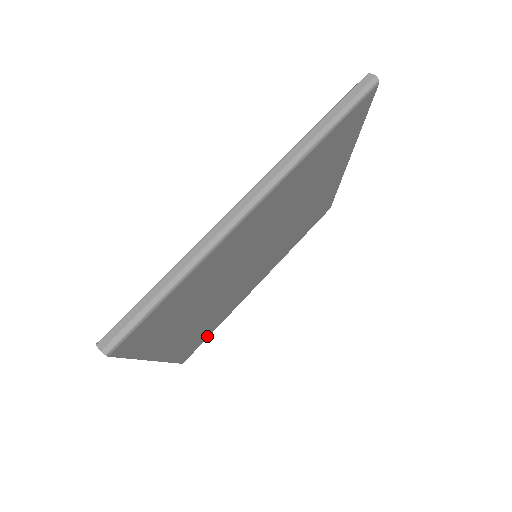
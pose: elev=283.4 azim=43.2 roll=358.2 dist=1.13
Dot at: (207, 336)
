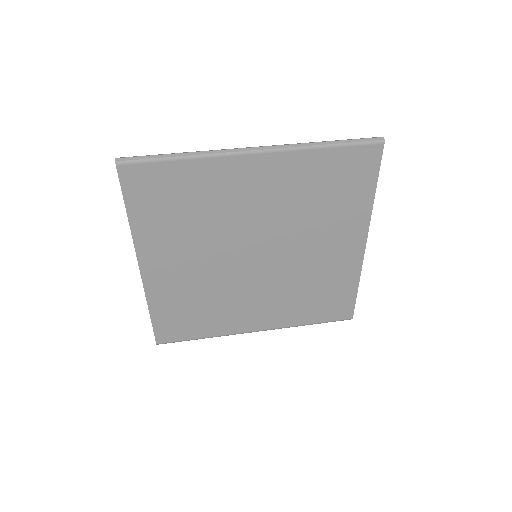
Dot at: (189, 335)
